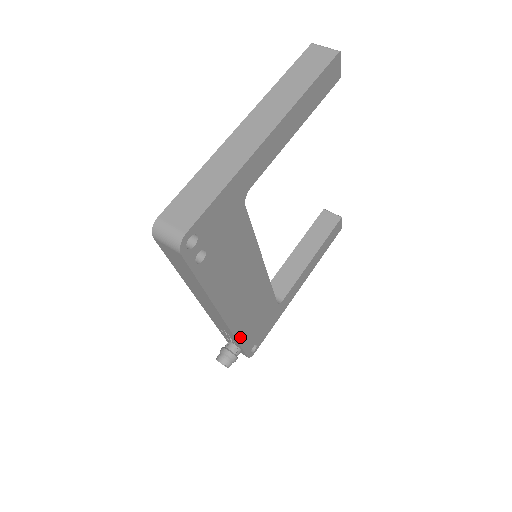
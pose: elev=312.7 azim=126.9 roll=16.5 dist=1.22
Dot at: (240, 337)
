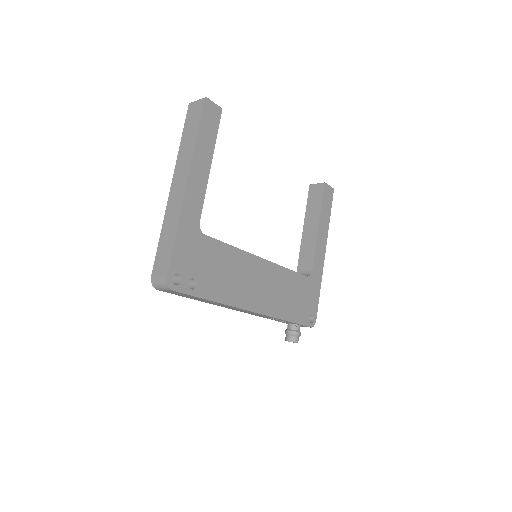
Dot at: (286, 317)
